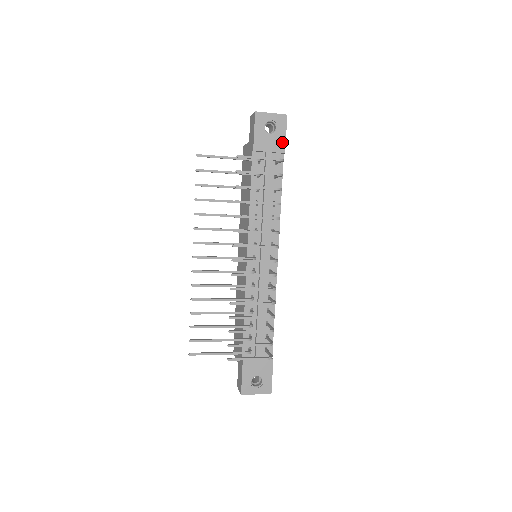
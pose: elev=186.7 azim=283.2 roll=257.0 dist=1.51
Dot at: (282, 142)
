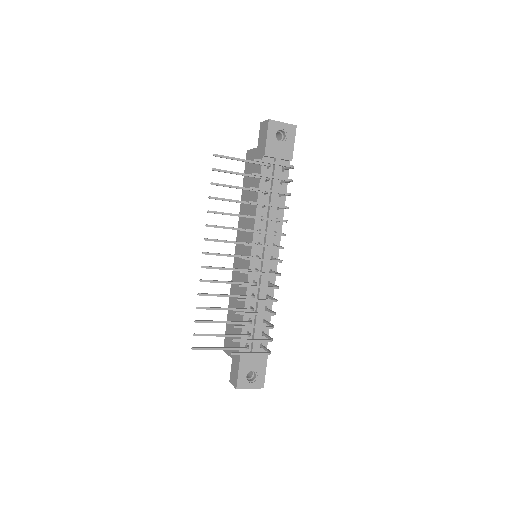
Dot at: (290, 150)
